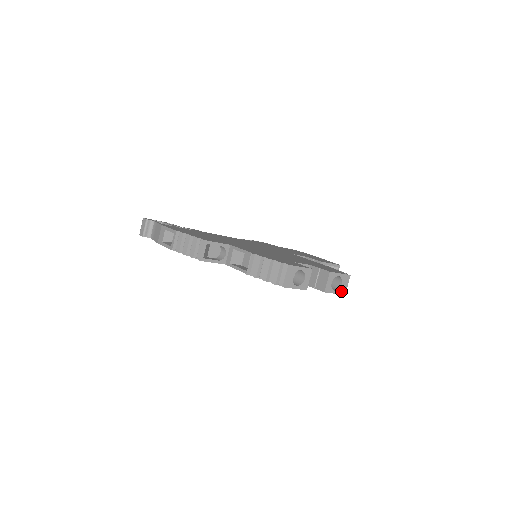
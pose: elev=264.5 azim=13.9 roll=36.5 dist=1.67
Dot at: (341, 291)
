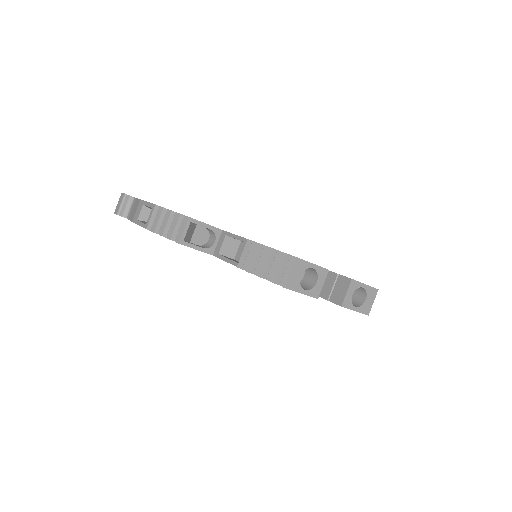
Dot at: (364, 309)
